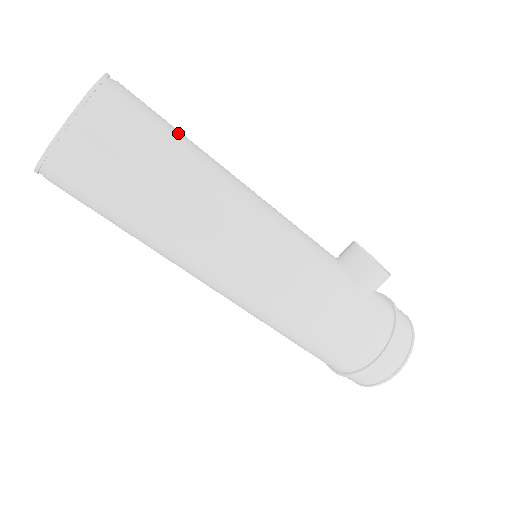
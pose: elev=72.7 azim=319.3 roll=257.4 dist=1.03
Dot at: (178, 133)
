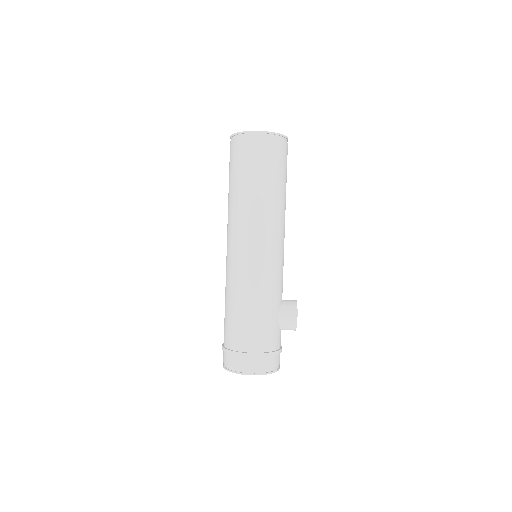
Dot at: occluded
